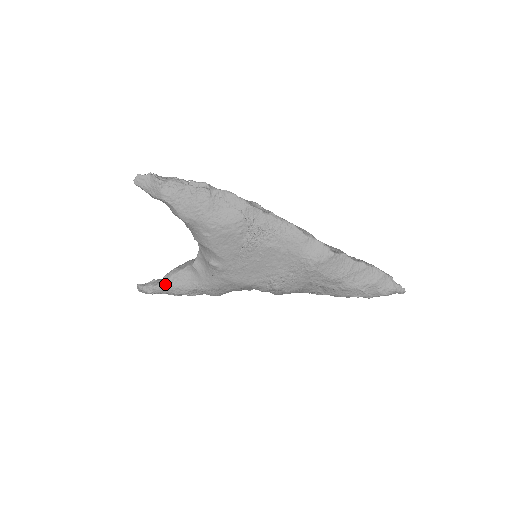
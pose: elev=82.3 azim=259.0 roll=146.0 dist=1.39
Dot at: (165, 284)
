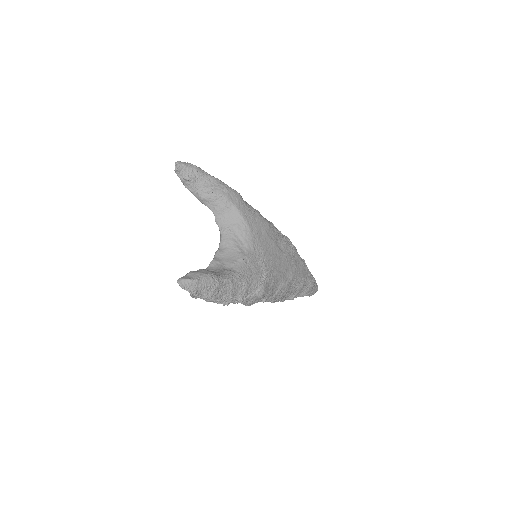
Dot at: (193, 194)
